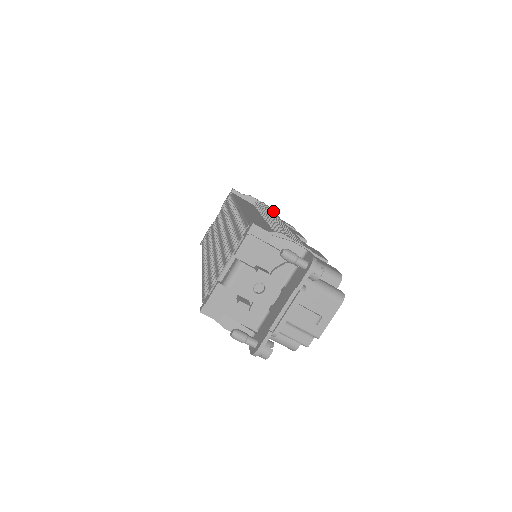
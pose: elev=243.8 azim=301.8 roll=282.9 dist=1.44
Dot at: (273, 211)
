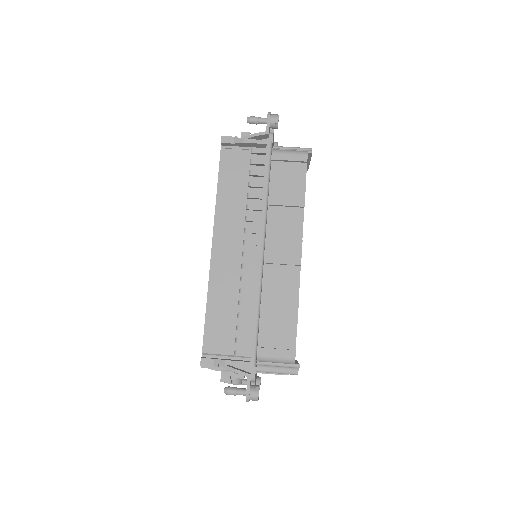
Dot at: occluded
